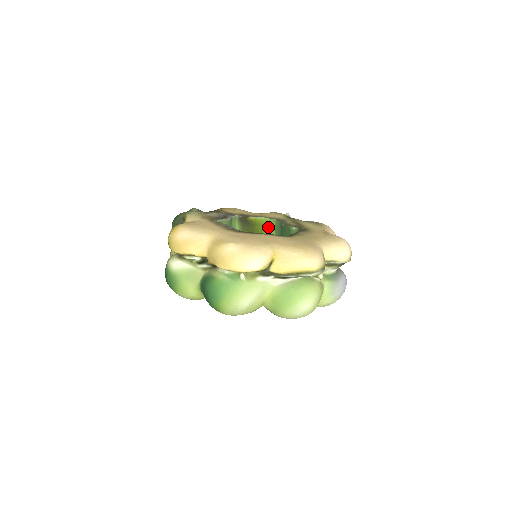
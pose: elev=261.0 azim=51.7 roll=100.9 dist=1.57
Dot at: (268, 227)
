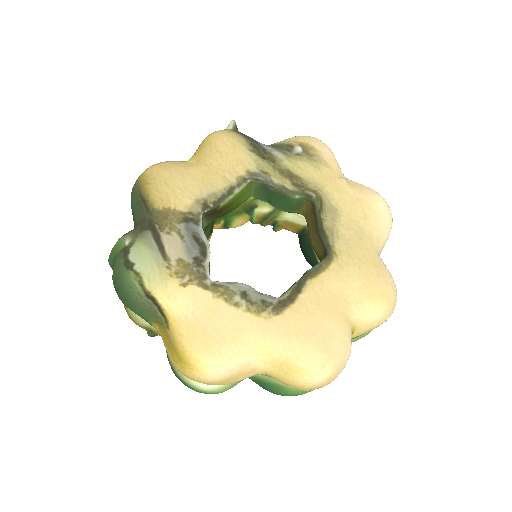
Dot at: (244, 194)
